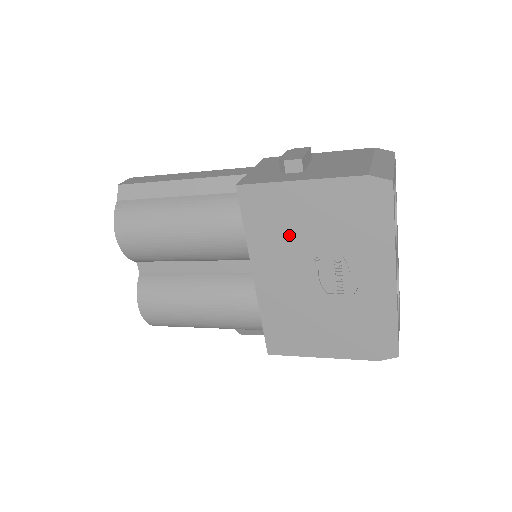
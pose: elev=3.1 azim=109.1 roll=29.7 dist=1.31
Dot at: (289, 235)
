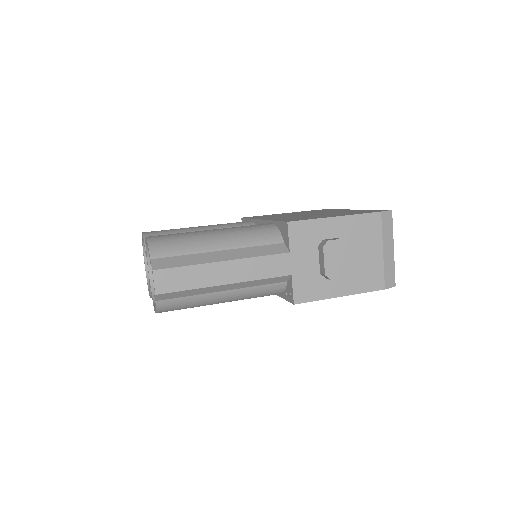
Dot at: occluded
